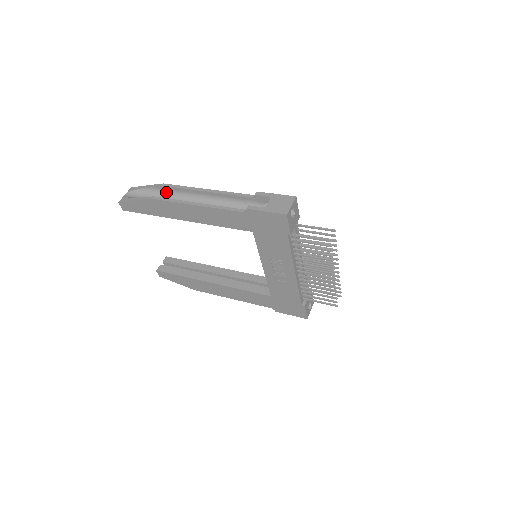
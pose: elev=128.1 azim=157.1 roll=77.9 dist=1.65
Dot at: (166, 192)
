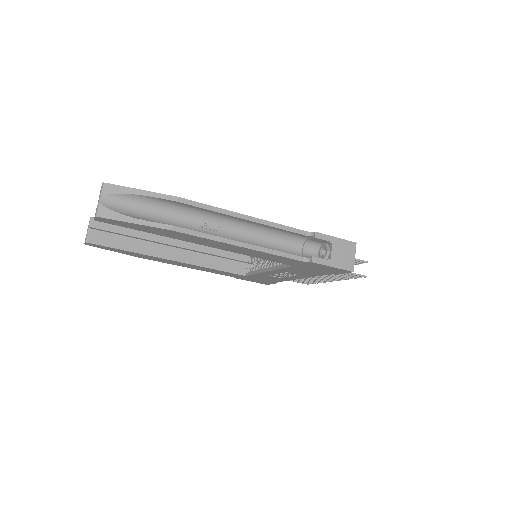
Dot at: (179, 206)
